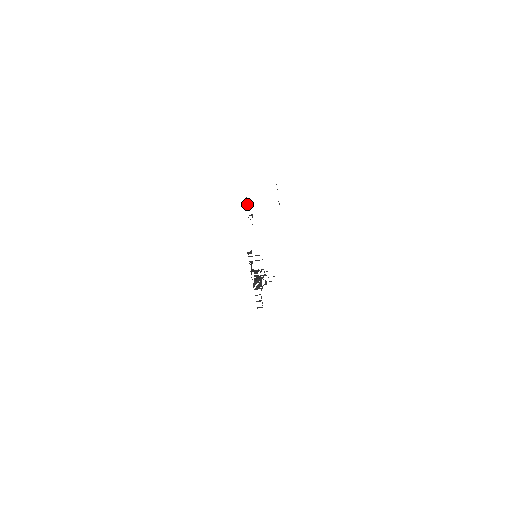
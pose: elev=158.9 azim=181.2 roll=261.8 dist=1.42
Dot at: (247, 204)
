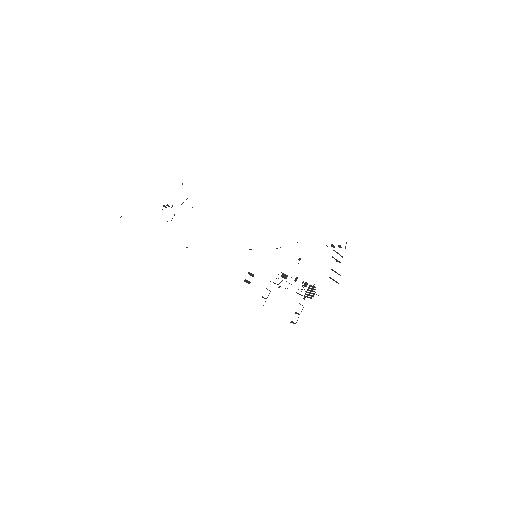
Dot at: occluded
